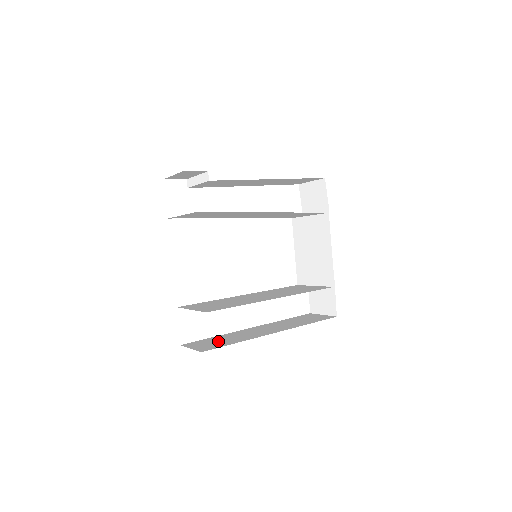
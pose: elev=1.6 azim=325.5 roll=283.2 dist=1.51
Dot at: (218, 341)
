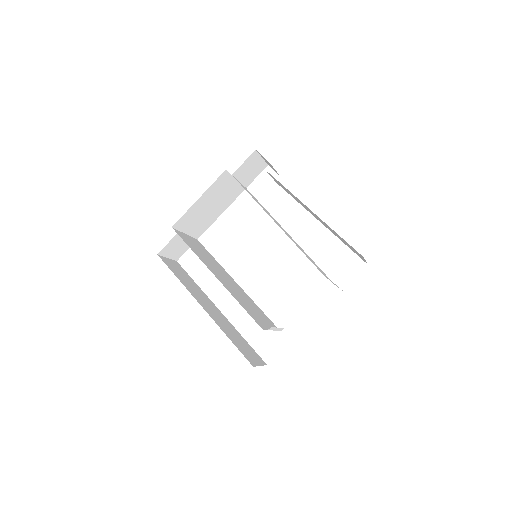
Dot at: (182, 275)
